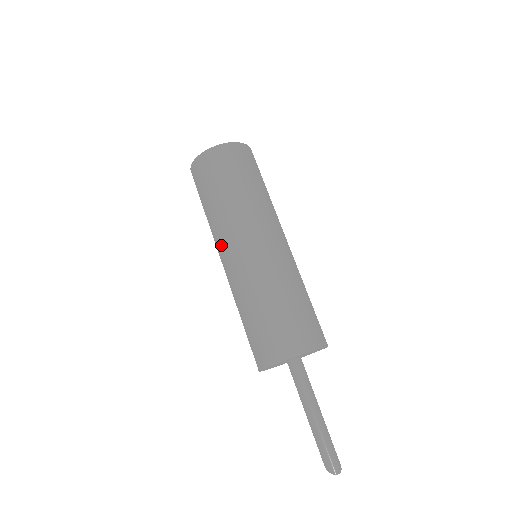
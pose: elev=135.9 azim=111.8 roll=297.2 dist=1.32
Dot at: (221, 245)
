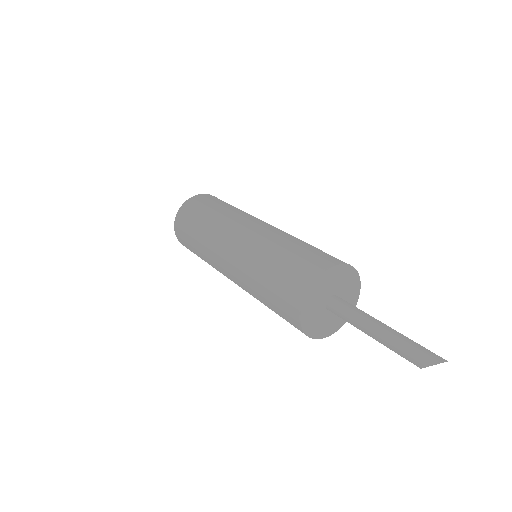
Dot at: (223, 238)
